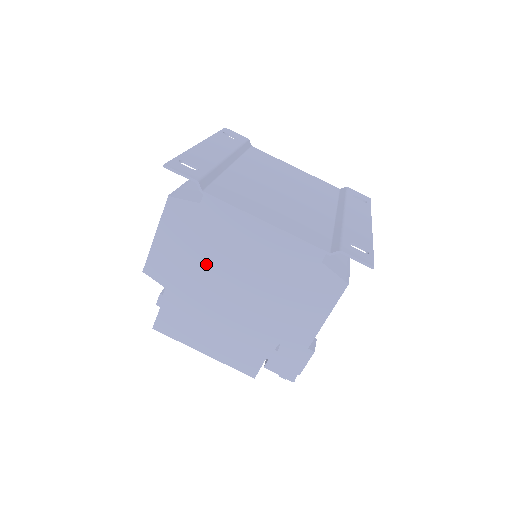
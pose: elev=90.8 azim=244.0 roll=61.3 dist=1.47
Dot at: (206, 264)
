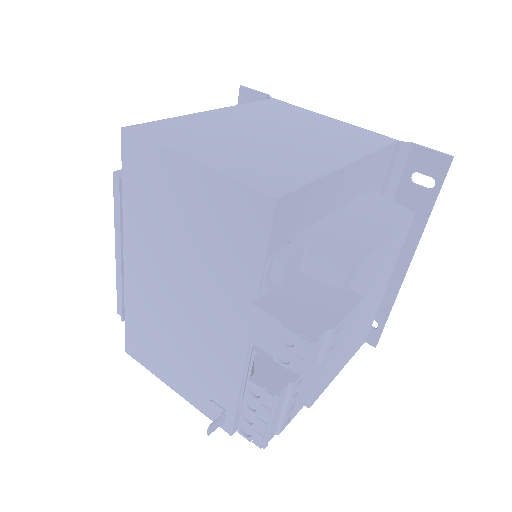
Dot at: (251, 117)
